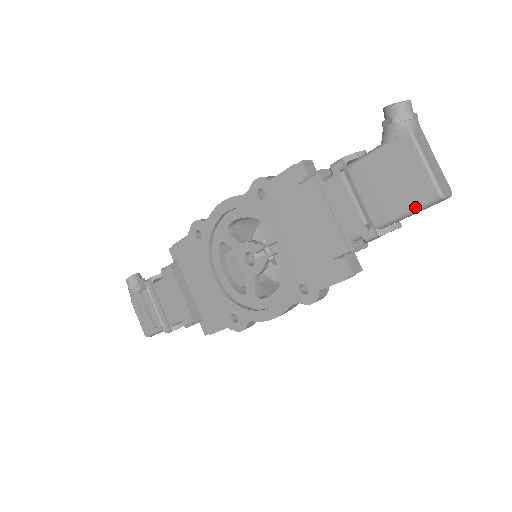
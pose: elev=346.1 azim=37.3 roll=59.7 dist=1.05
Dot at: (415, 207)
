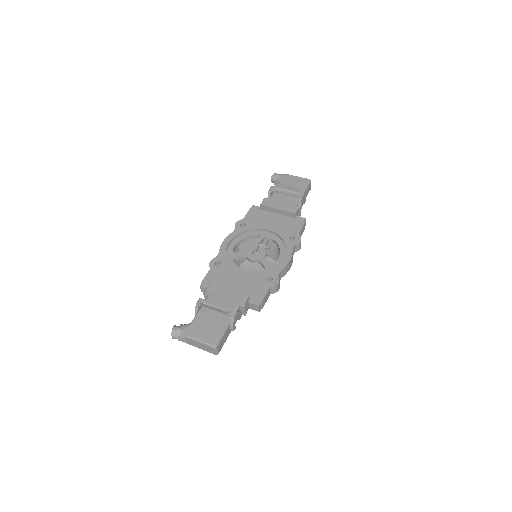
Dot at: (306, 186)
